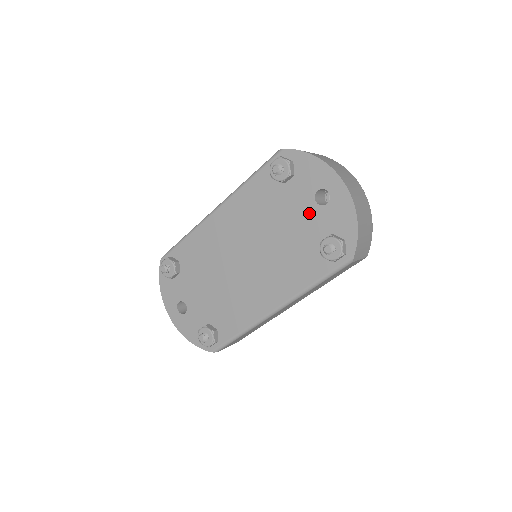
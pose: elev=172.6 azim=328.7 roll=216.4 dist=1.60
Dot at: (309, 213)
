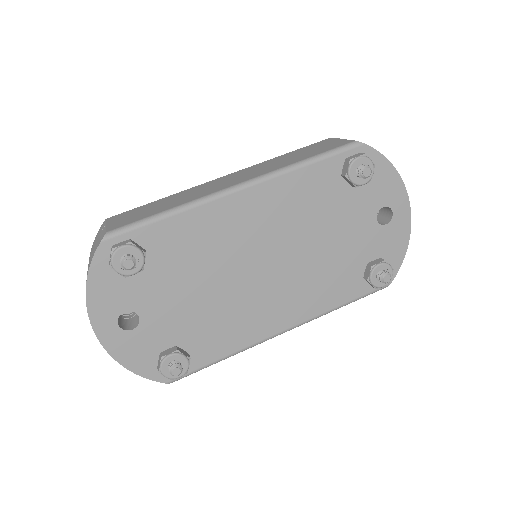
Dot at: (365, 229)
